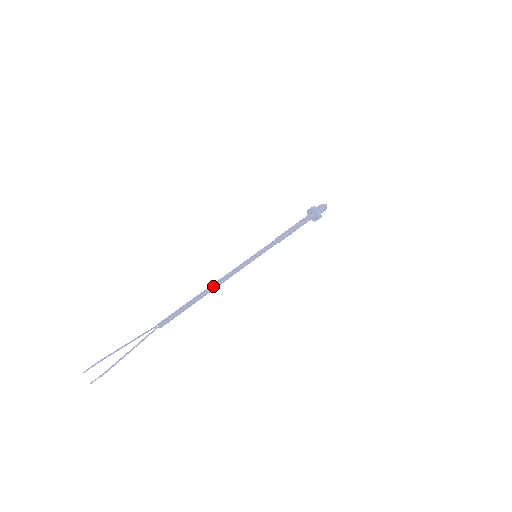
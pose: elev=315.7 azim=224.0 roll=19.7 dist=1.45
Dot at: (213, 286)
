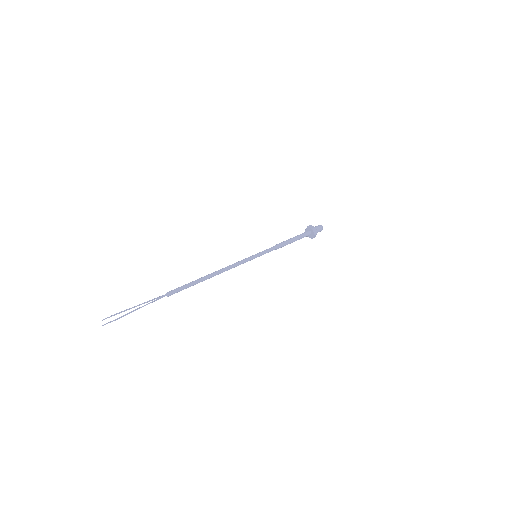
Dot at: (217, 274)
